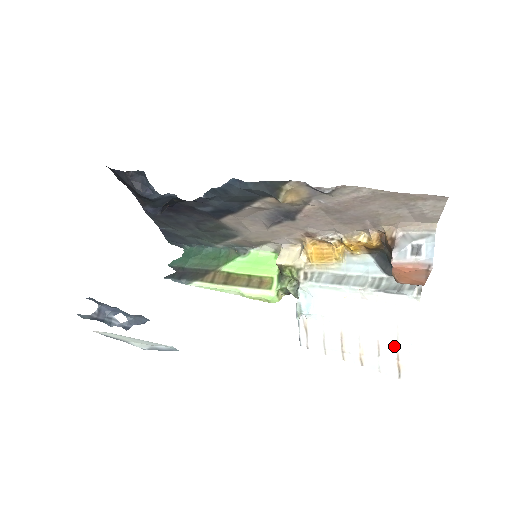
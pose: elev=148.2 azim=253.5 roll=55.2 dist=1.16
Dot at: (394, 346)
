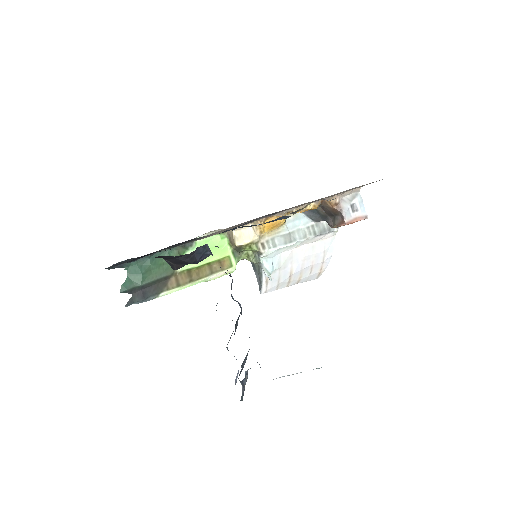
Dot at: (321, 264)
